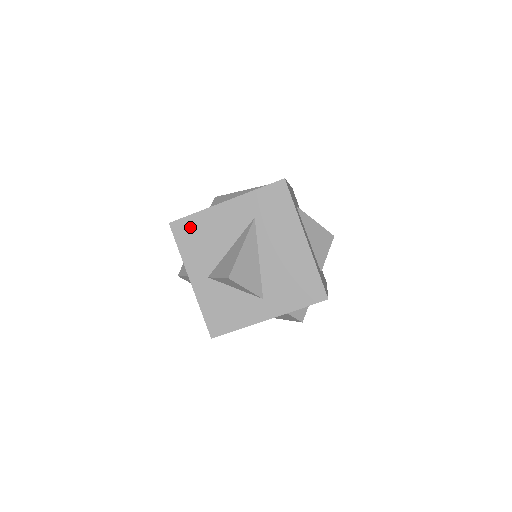
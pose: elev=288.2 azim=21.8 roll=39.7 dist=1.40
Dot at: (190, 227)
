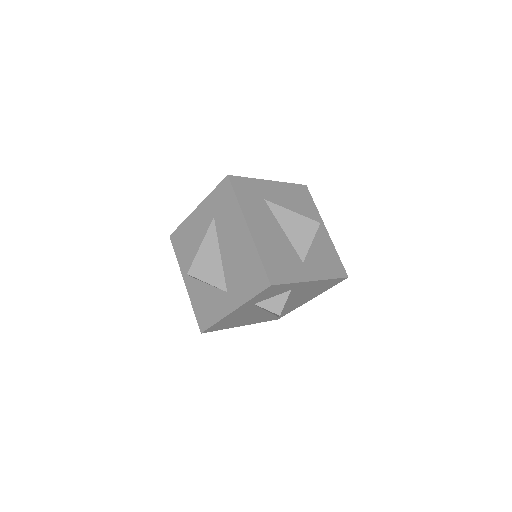
Dot at: (180, 236)
